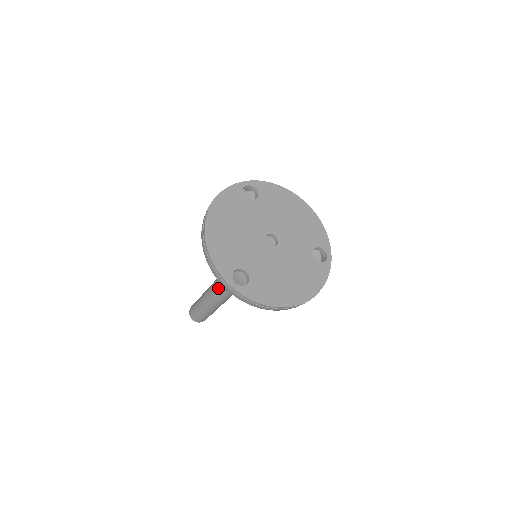
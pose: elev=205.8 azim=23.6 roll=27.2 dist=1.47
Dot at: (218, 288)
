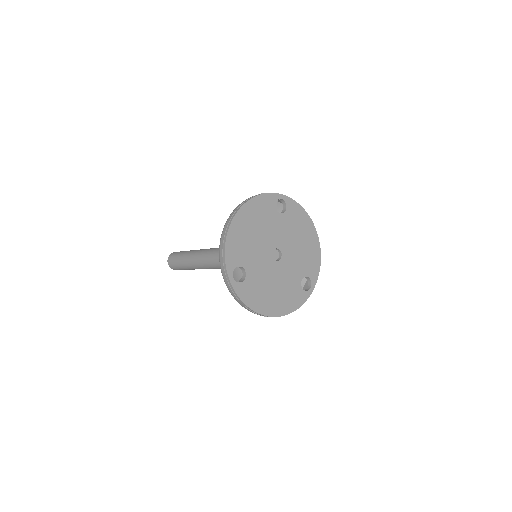
Dot at: (208, 258)
